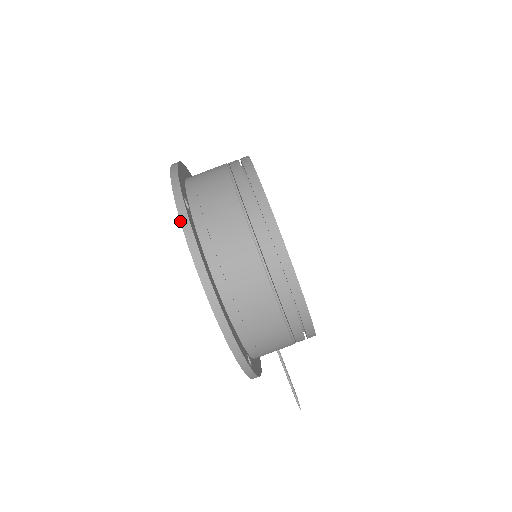
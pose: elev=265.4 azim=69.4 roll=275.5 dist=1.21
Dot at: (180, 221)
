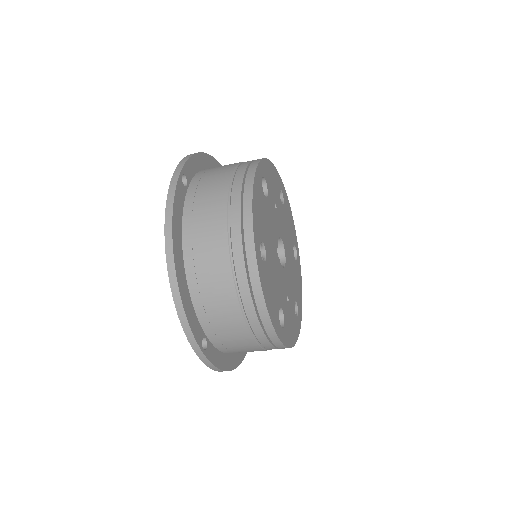
Dot at: (205, 364)
